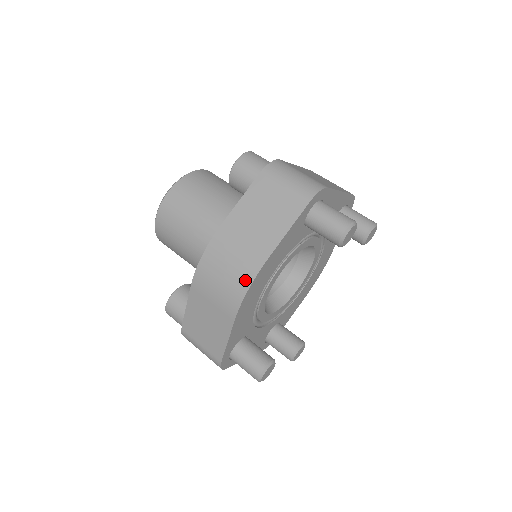
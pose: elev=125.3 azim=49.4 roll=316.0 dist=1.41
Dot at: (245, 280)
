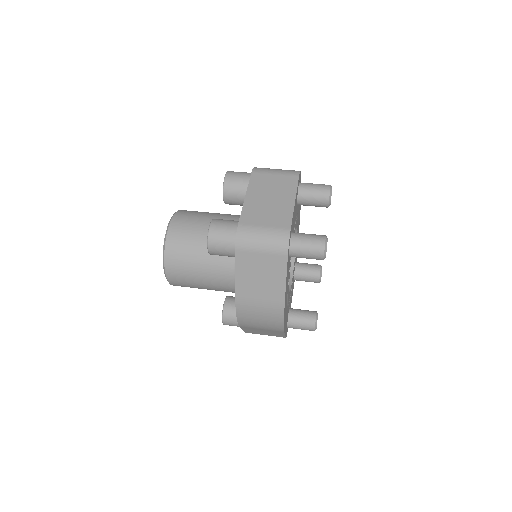
Dot at: (278, 319)
